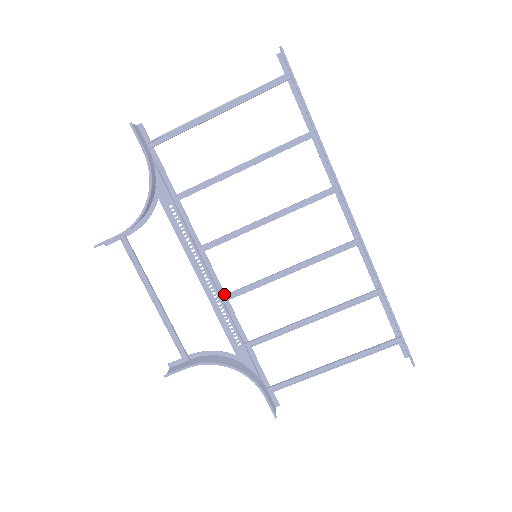
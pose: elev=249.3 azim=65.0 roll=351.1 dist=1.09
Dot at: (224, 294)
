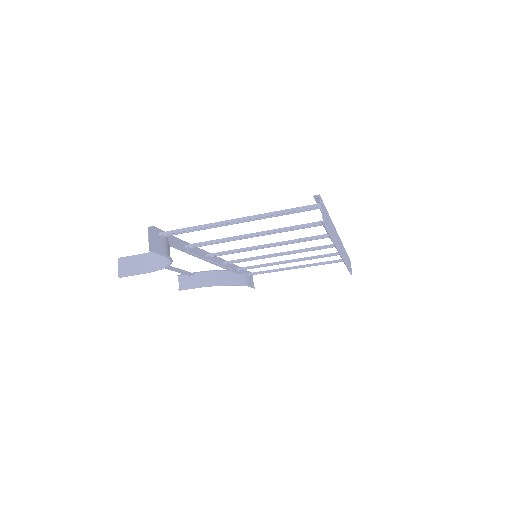
Dot at: (225, 261)
